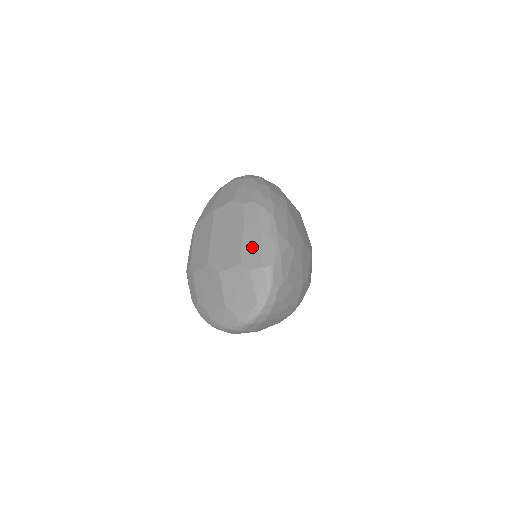
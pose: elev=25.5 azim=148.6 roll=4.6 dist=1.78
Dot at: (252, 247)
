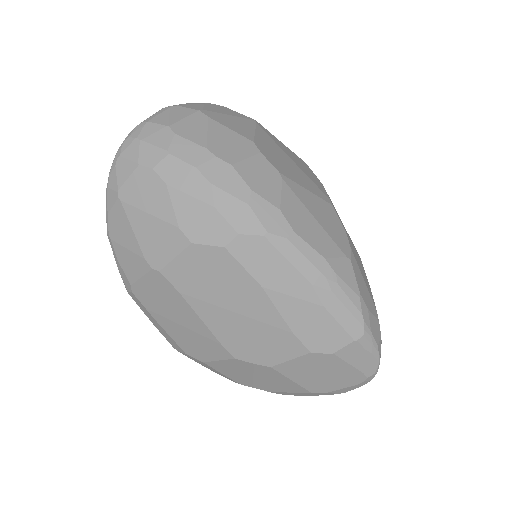
Dot at: (310, 319)
